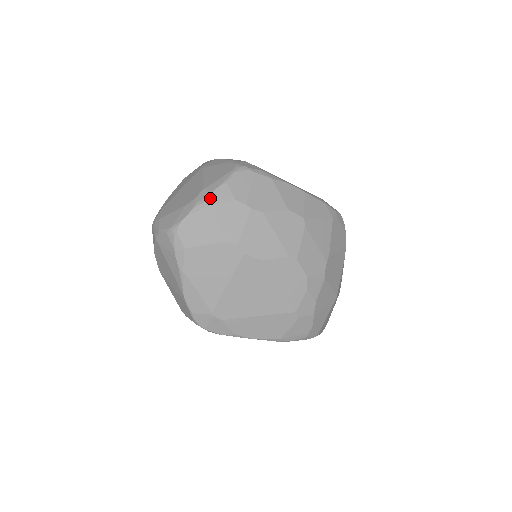
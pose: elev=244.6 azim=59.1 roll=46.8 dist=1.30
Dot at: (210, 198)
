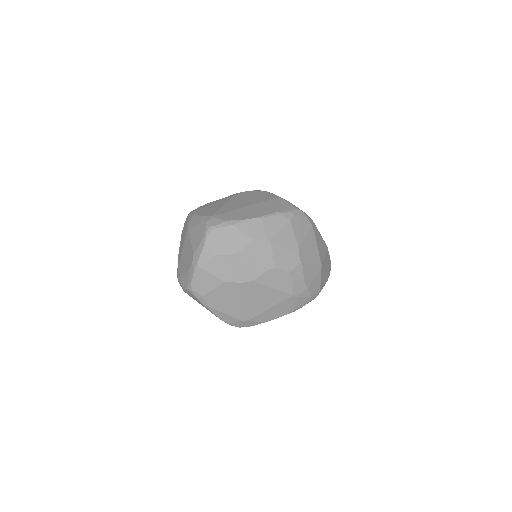
Dot at: (200, 262)
